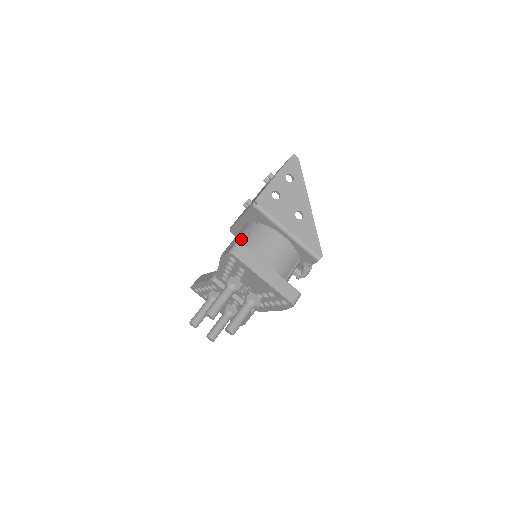
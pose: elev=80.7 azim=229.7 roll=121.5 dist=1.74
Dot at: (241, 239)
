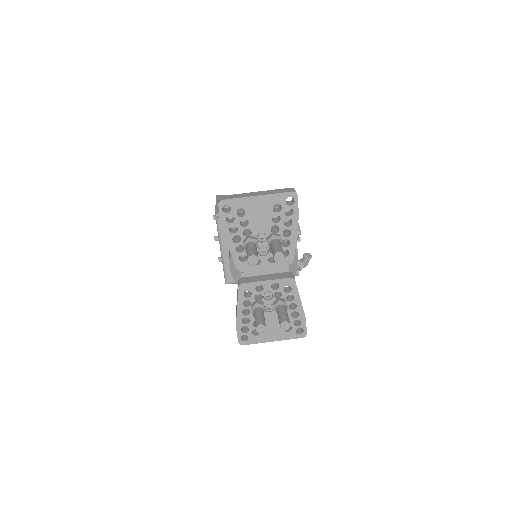
Dot at: occluded
